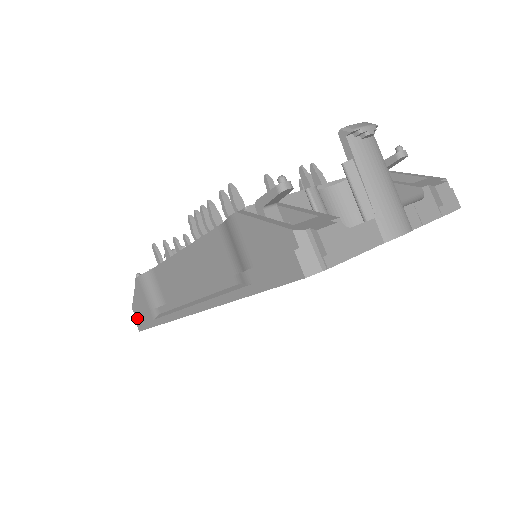
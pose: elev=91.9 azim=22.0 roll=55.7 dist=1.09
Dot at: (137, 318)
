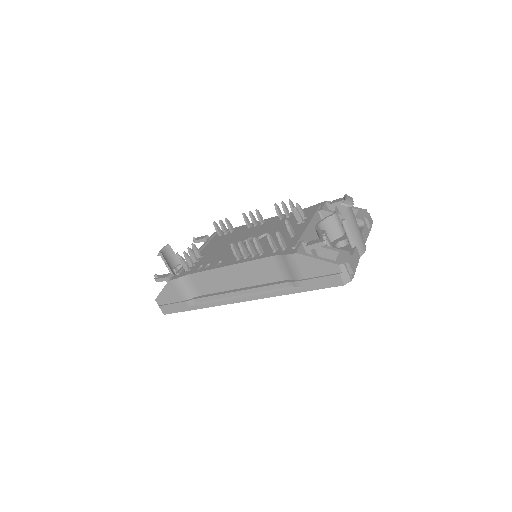
Dot at: (164, 306)
